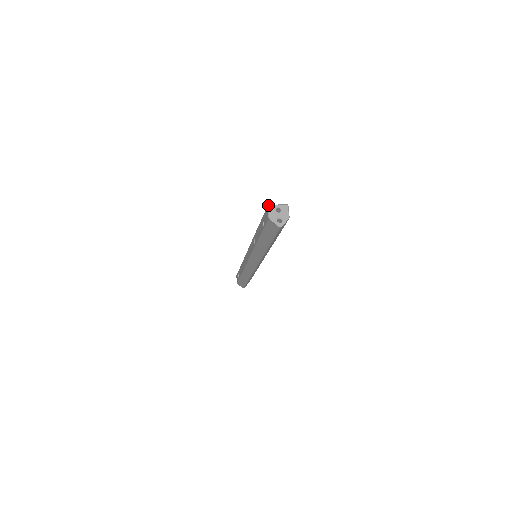
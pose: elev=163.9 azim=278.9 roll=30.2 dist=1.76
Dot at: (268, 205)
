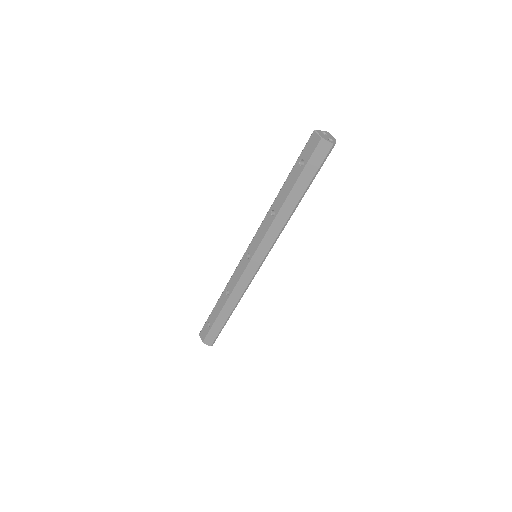
Dot at: occluded
